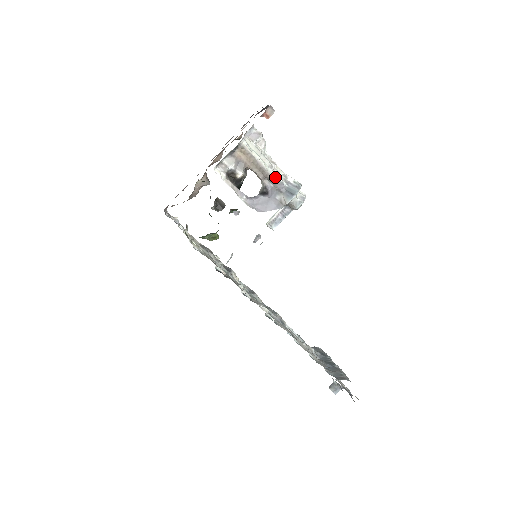
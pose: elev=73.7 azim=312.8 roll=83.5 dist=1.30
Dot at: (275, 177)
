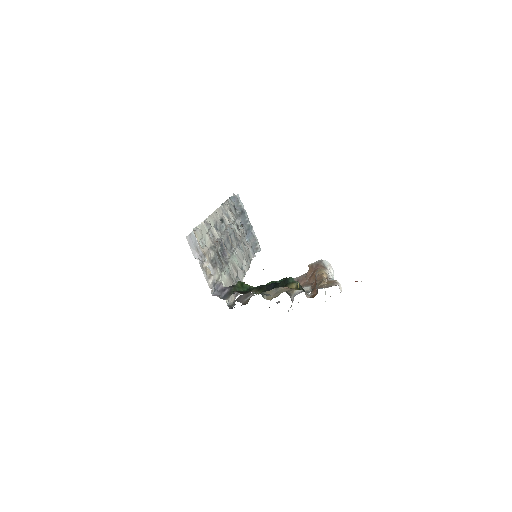
Dot at: occluded
